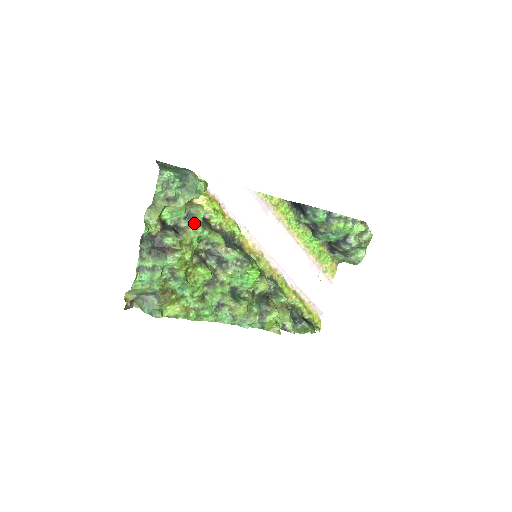
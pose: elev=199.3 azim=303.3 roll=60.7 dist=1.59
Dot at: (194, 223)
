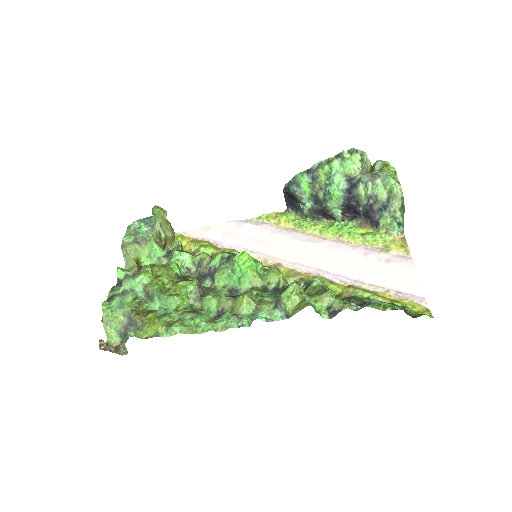
Dot at: (172, 253)
